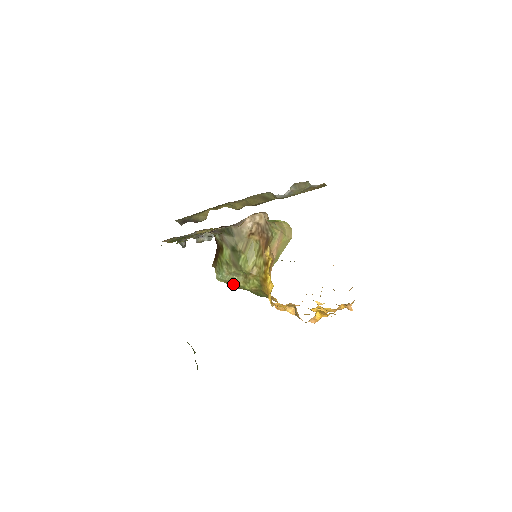
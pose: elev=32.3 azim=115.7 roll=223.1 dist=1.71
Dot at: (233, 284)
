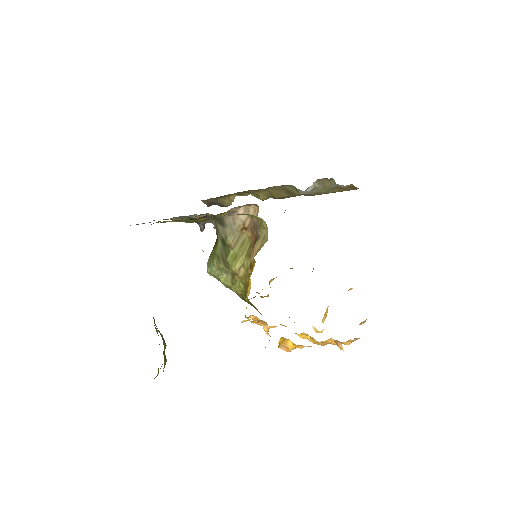
Dot at: (222, 282)
